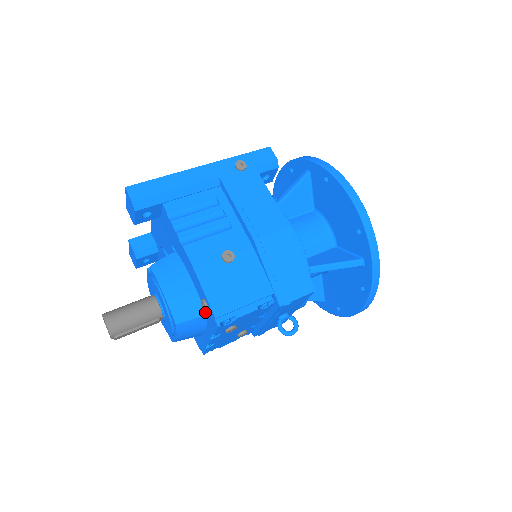
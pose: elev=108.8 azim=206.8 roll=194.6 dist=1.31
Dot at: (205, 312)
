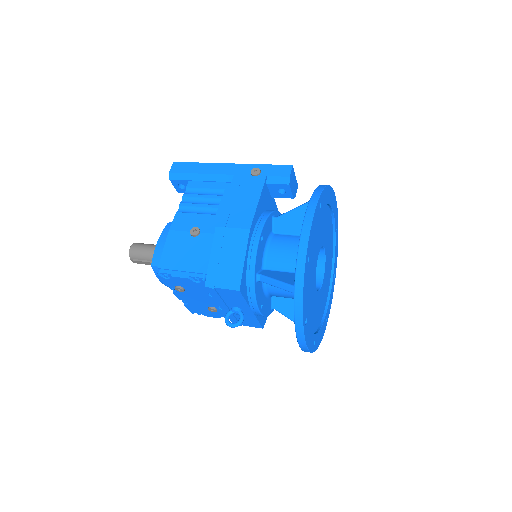
Dot at: occluded
